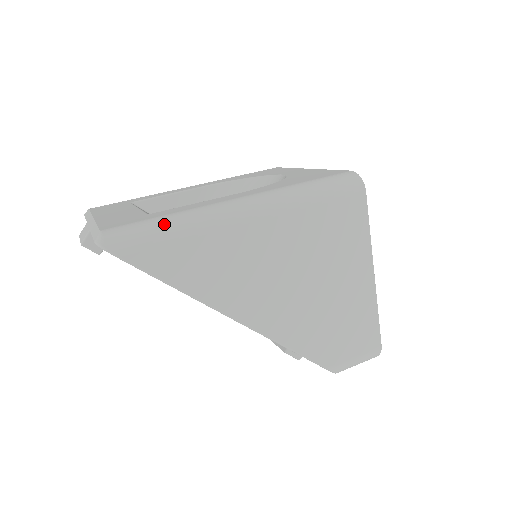
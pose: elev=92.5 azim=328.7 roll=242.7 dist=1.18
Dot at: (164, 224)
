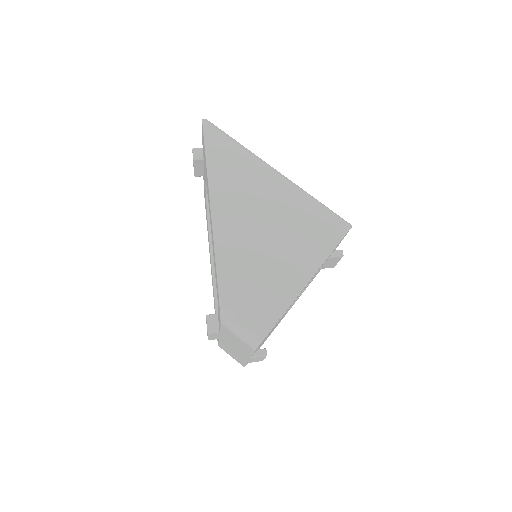
Dot at: (235, 140)
